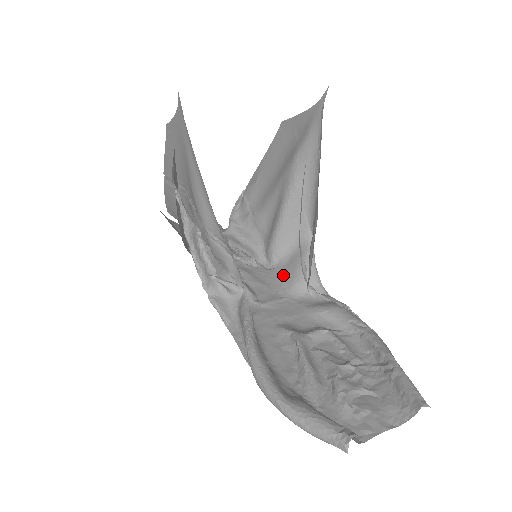
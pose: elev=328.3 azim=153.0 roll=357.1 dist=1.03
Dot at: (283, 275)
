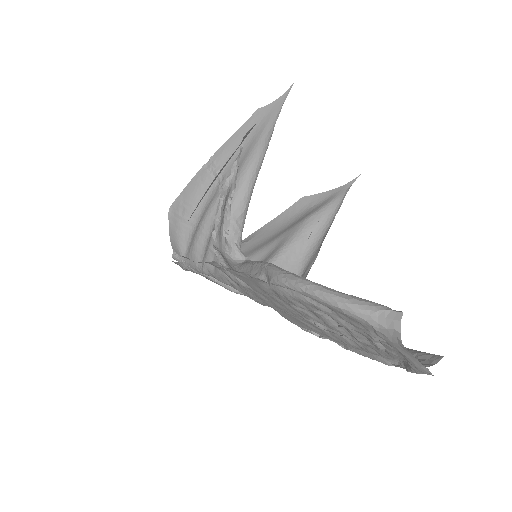
Dot at: occluded
